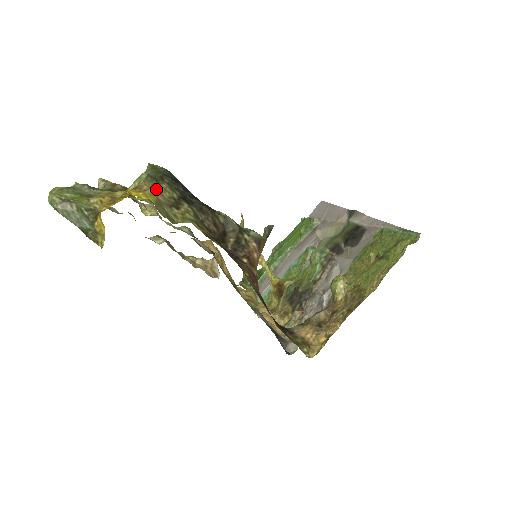
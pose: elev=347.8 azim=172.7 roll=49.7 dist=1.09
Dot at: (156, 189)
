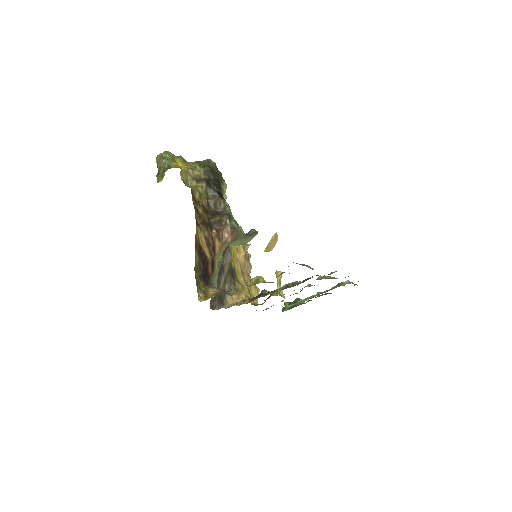
Dot at: (193, 167)
